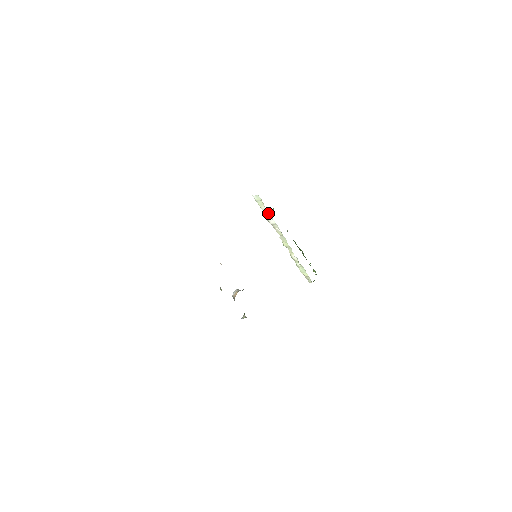
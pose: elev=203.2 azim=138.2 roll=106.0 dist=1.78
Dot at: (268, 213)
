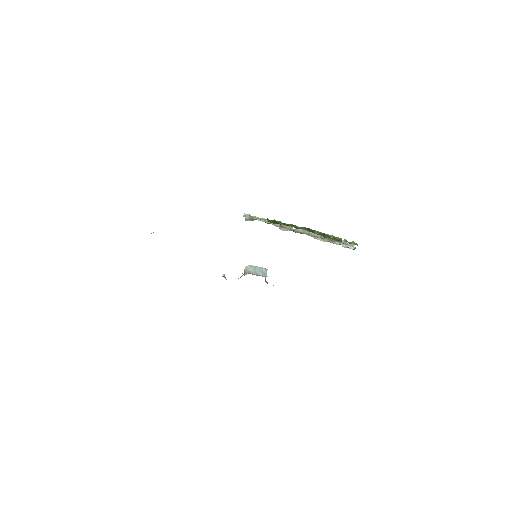
Dot at: occluded
